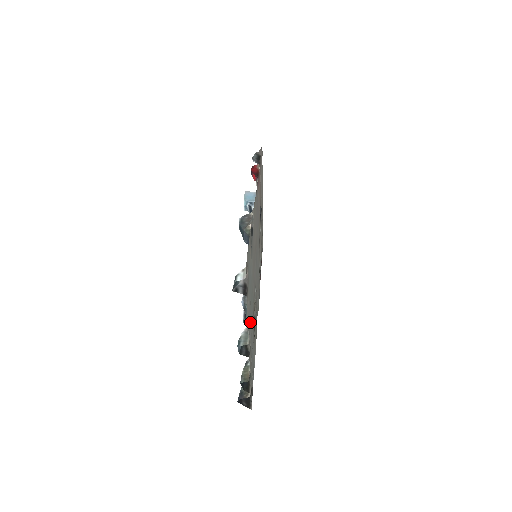
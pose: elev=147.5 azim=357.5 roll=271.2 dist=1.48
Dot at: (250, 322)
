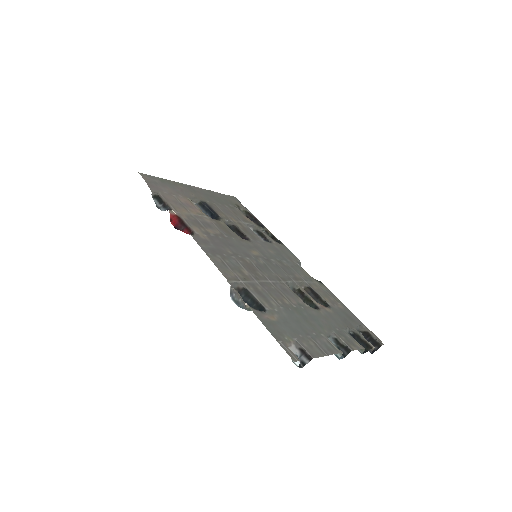
Dot at: (323, 331)
